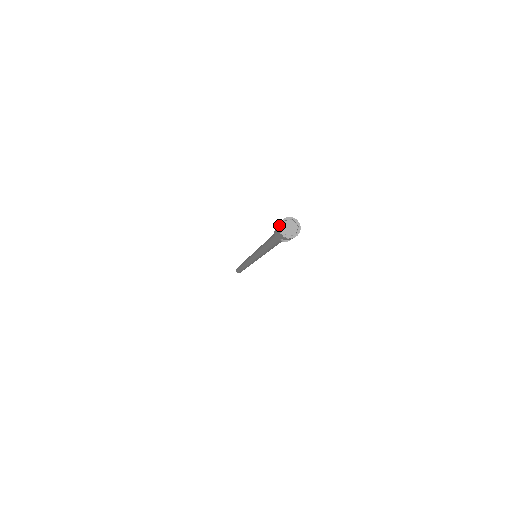
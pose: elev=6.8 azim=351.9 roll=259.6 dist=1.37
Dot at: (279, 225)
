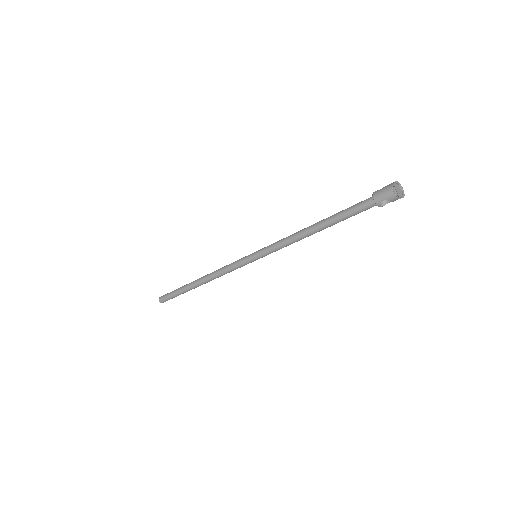
Dot at: (394, 184)
